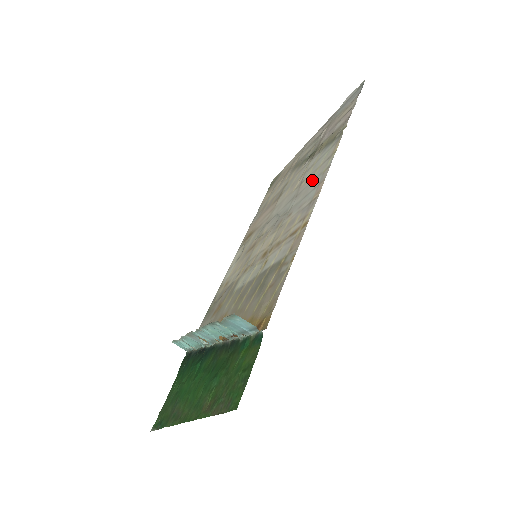
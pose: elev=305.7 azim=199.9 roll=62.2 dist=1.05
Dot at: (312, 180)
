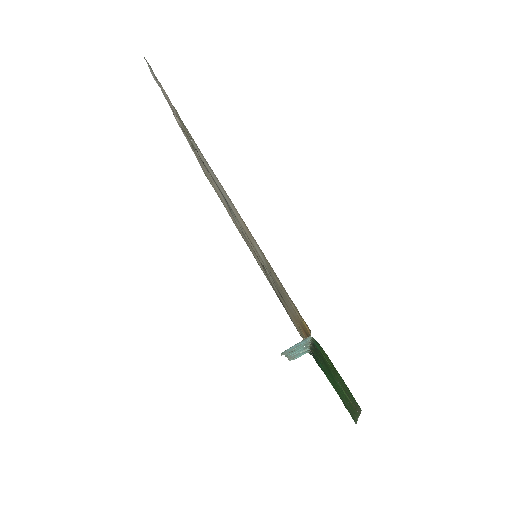
Dot at: (211, 173)
